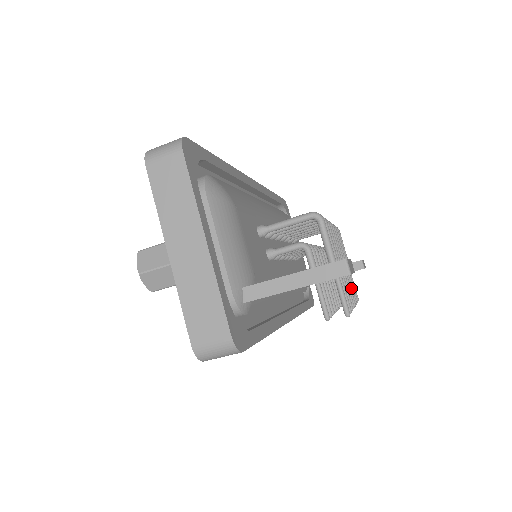
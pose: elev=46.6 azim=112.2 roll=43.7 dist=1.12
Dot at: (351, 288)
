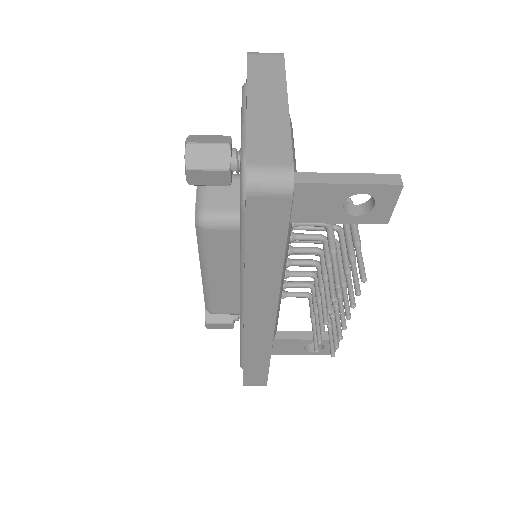
Dot at: (339, 321)
